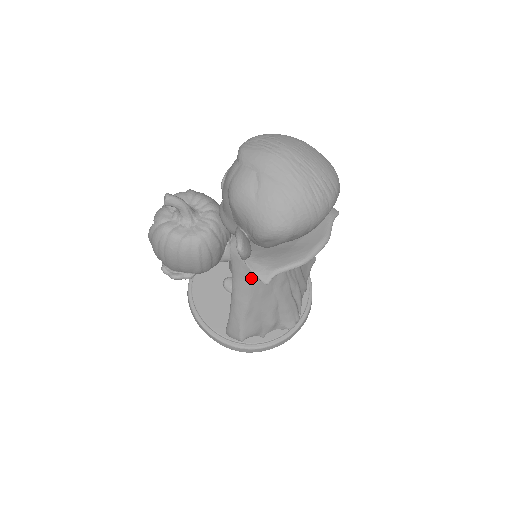
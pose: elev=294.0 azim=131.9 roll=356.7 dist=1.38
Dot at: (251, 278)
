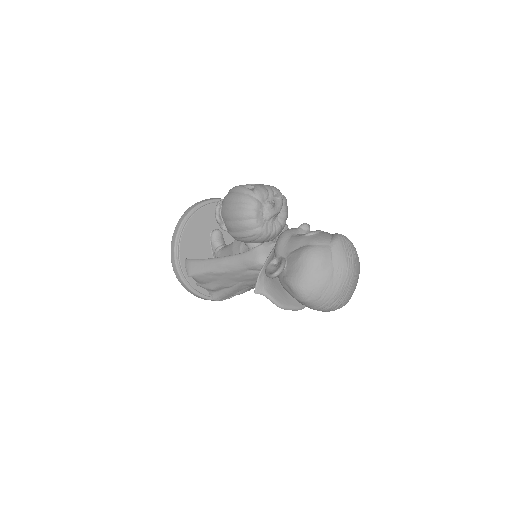
Dot at: (244, 269)
